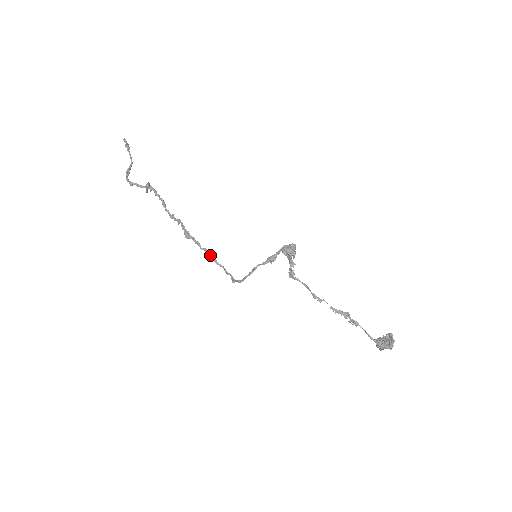
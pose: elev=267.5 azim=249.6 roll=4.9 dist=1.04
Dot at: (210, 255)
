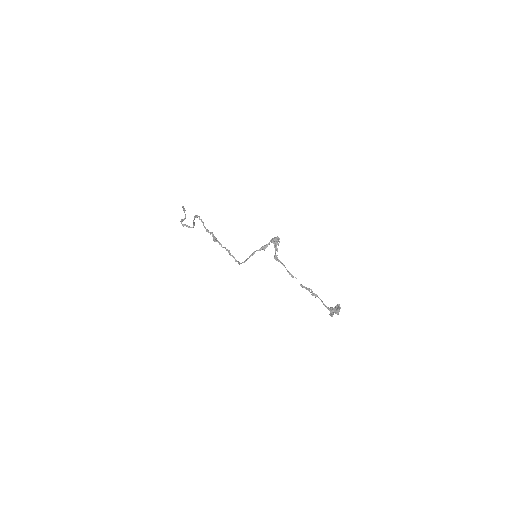
Dot at: (227, 250)
